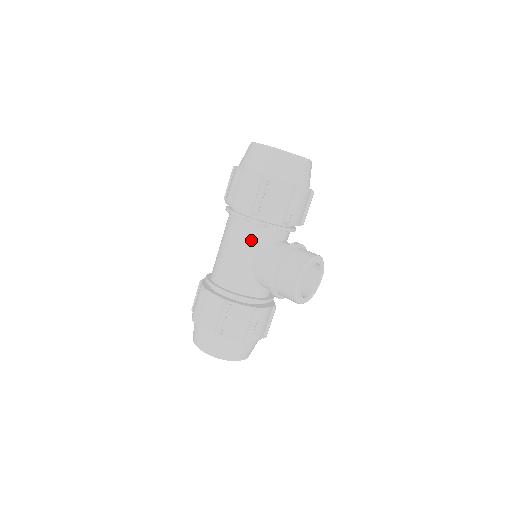
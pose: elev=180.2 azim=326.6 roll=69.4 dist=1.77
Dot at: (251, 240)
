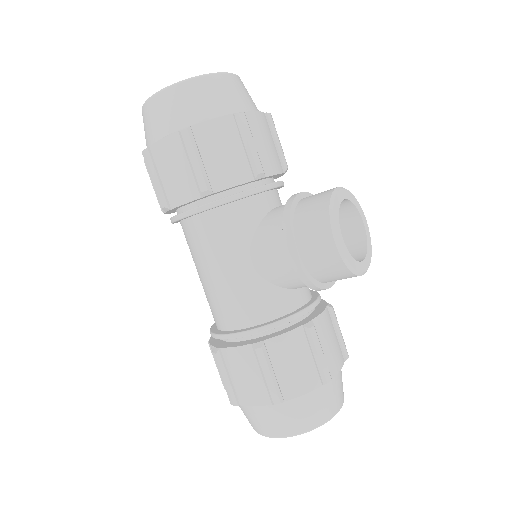
Dot at: (229, 235)
